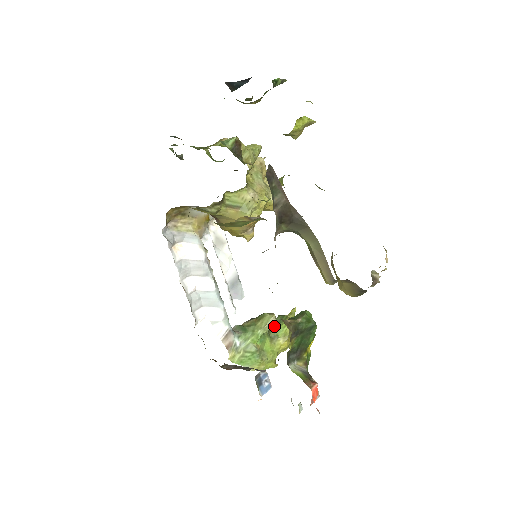
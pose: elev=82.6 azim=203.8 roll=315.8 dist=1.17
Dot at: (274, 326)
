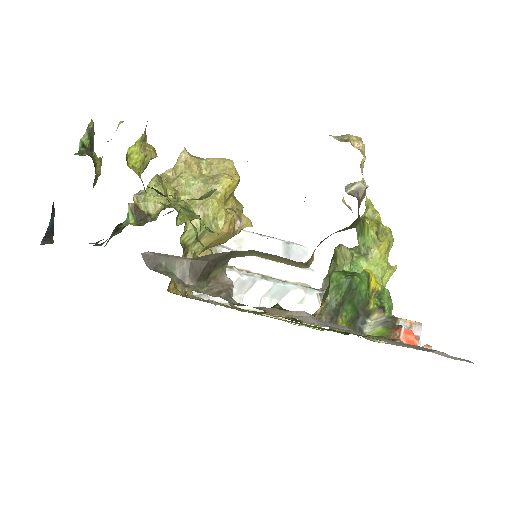
Dot at: (359, 240)
